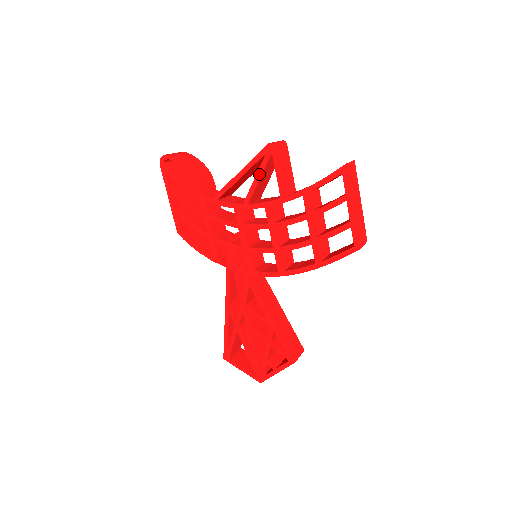
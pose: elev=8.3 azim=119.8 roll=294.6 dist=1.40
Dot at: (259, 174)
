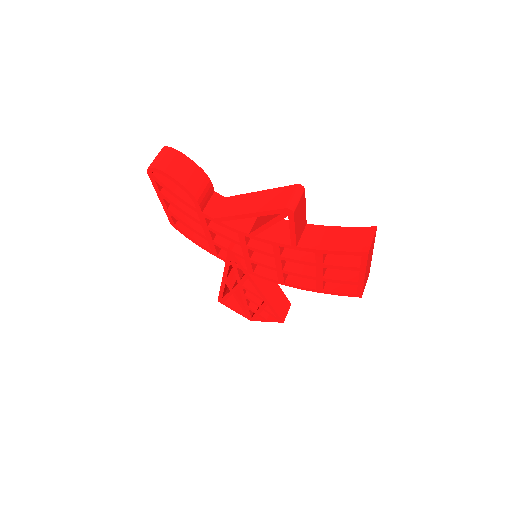
Dot at: (270, 223)
